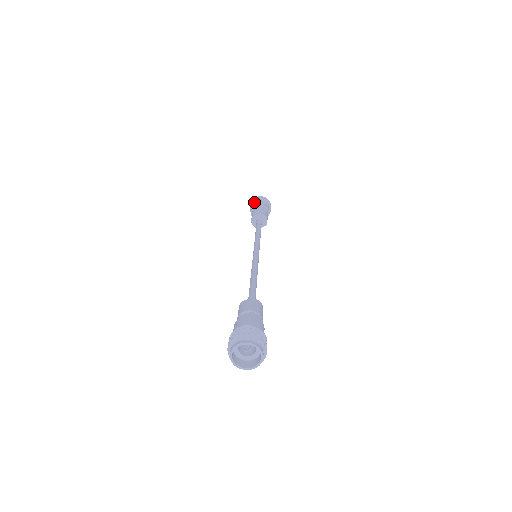
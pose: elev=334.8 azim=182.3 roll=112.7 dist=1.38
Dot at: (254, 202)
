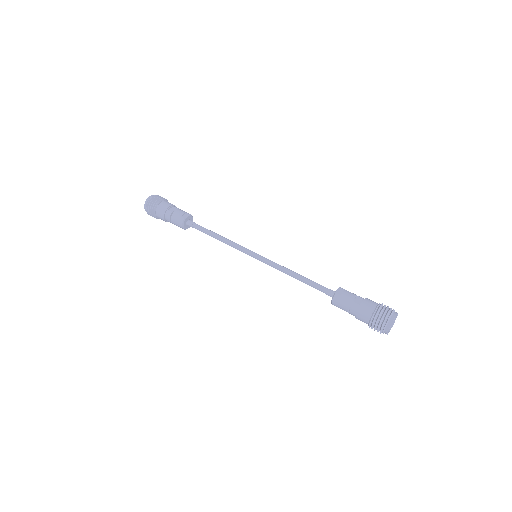
Dot at: (159, 202)
